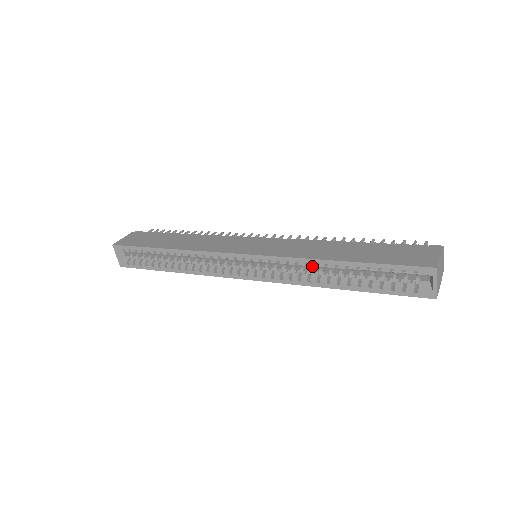
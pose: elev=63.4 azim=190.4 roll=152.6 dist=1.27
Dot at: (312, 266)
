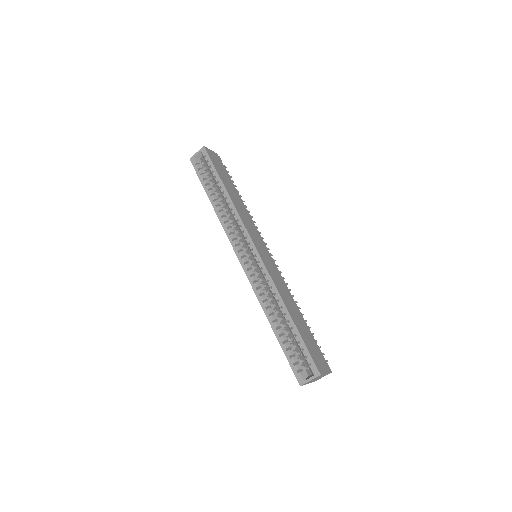
Dot at: (273, 298)
